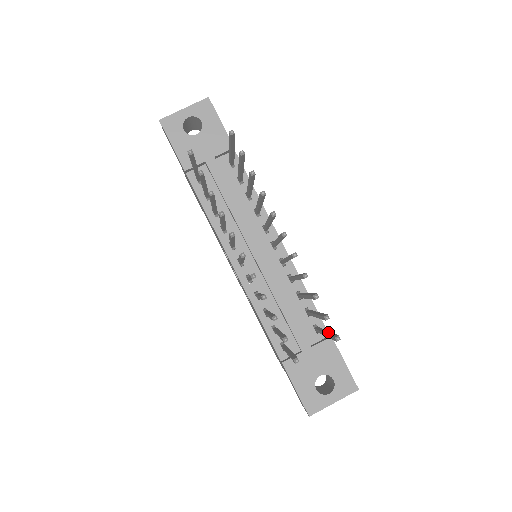
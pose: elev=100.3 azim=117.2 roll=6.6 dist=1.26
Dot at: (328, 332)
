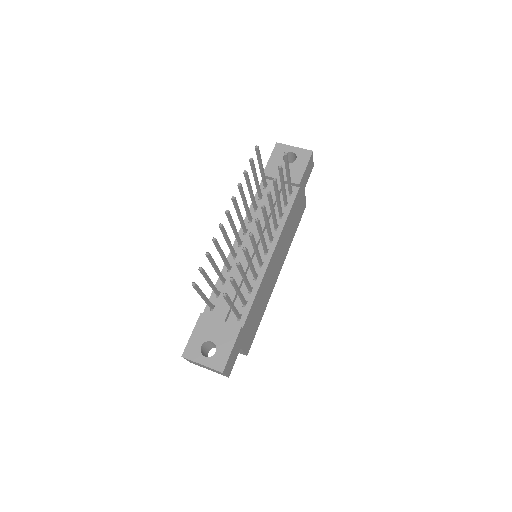
Dot at: (232, 302)
